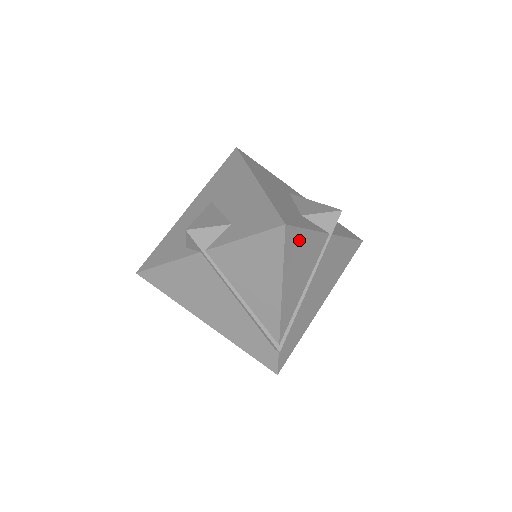
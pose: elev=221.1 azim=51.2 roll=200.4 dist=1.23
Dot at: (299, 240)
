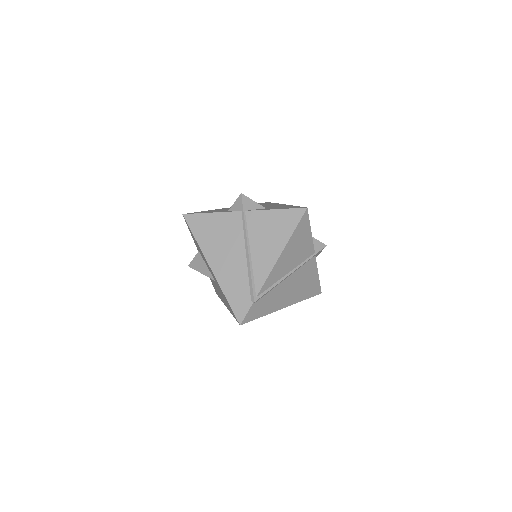
Dot at: (305, 230)
